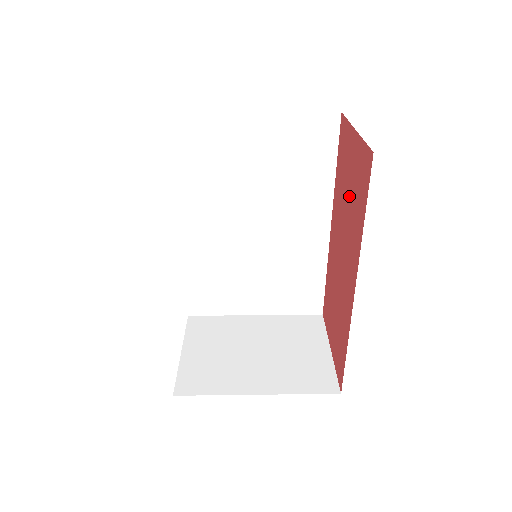
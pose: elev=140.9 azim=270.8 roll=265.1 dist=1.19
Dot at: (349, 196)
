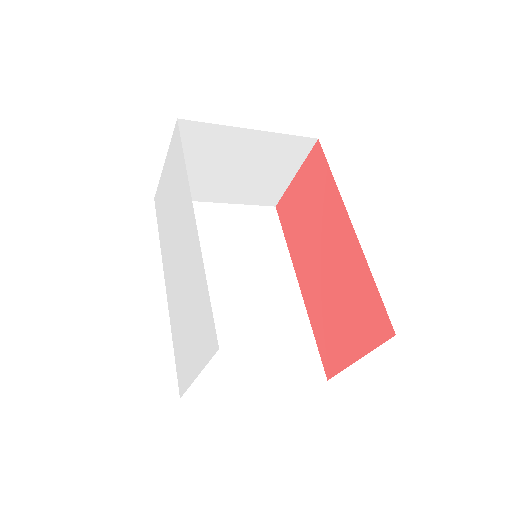
Dot at: (309, 208)
